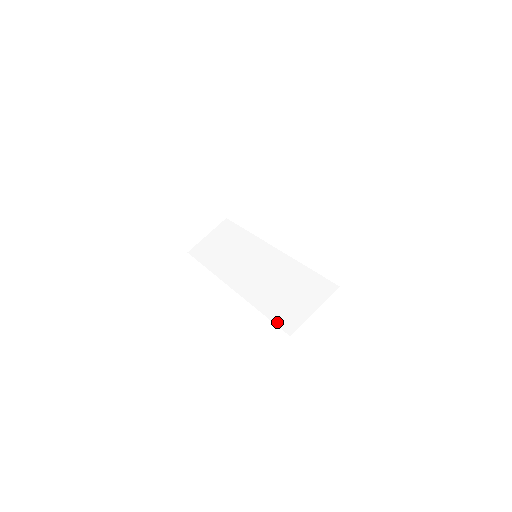
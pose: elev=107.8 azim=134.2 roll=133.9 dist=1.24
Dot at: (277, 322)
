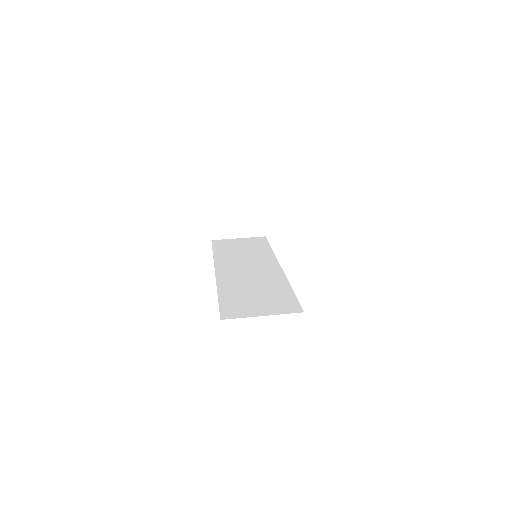
Dot at: (222, 306)
